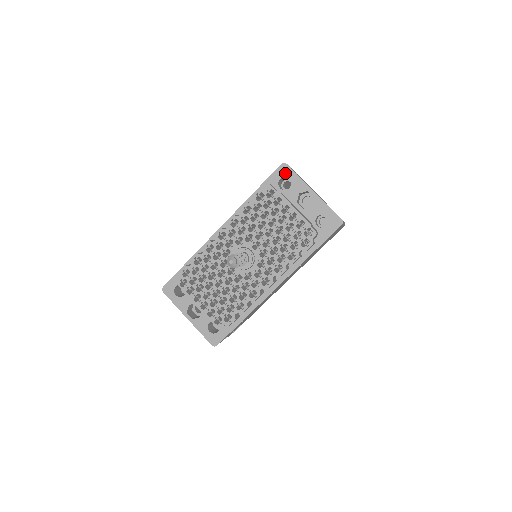
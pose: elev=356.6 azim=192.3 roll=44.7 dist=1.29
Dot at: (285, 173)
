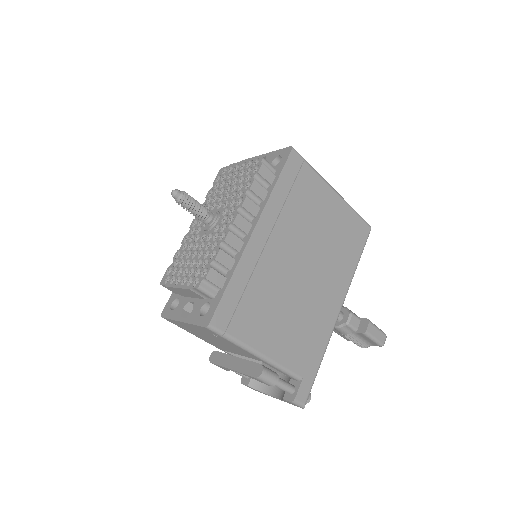
Dot at: occluded
